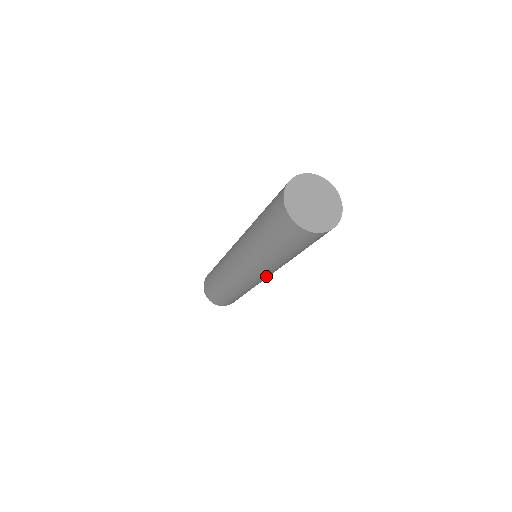
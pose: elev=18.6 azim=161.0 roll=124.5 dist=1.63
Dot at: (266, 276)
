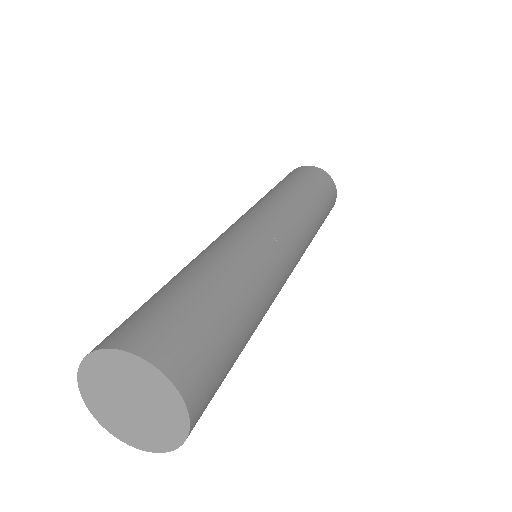
Dot at: (287, 277)
